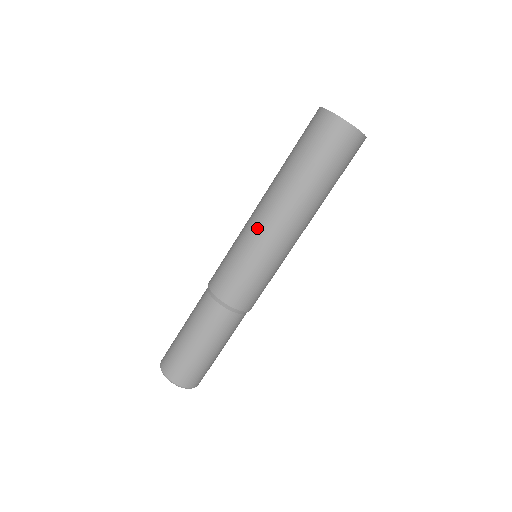
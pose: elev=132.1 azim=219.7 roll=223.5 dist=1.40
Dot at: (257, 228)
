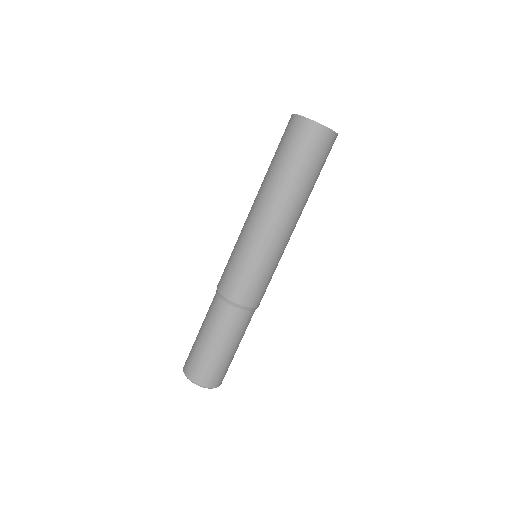
Dot at: (266, 236)
